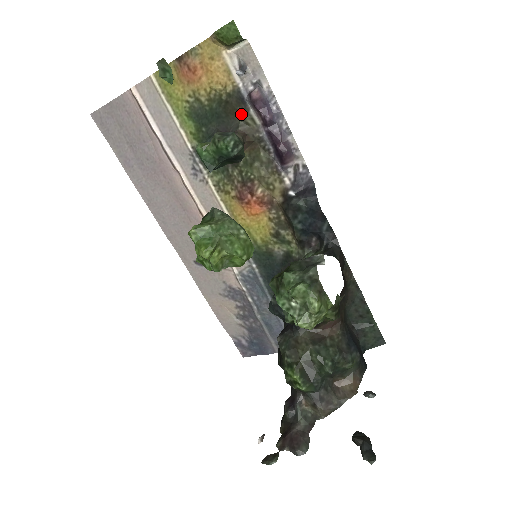
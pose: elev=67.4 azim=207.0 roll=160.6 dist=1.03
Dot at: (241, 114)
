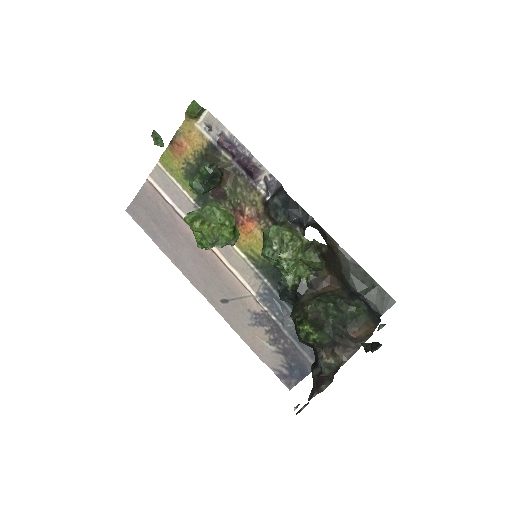
Dot at: (217, 158)
